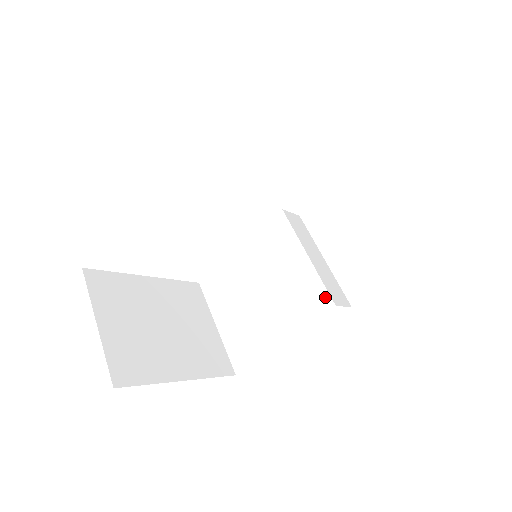
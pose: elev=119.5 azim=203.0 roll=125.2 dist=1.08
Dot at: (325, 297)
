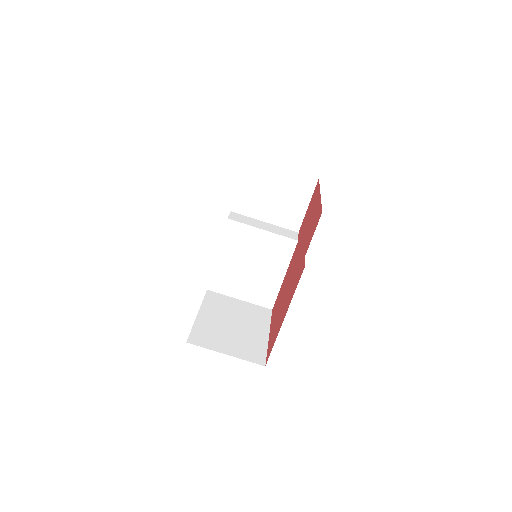
Dot at: (290, 241)
